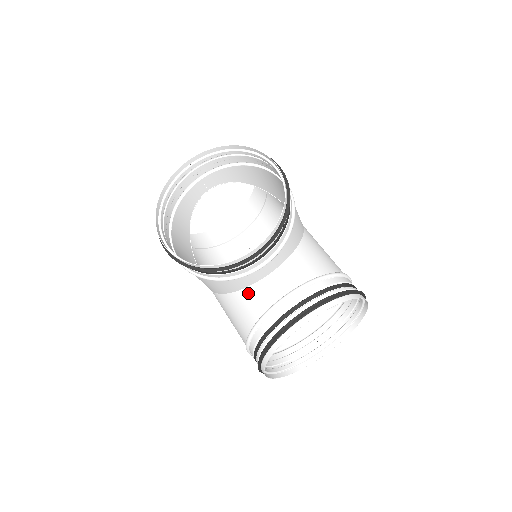
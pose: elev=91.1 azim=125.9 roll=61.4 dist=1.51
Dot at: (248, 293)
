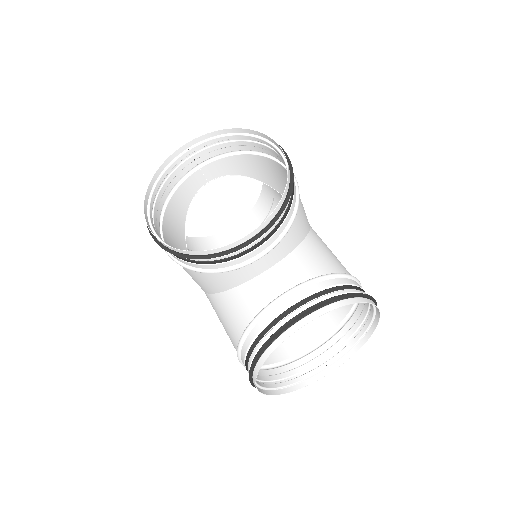
Dot at: (242, 291)
